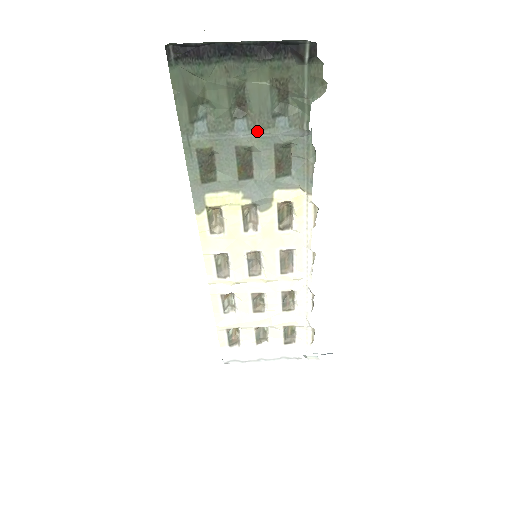
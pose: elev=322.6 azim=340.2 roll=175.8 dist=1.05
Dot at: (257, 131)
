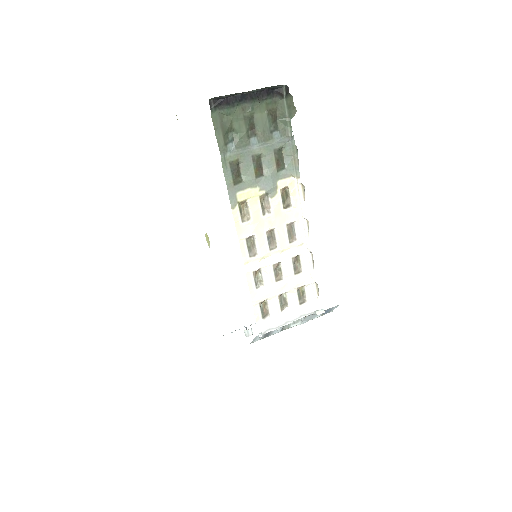
Dot at: (263, 143)
